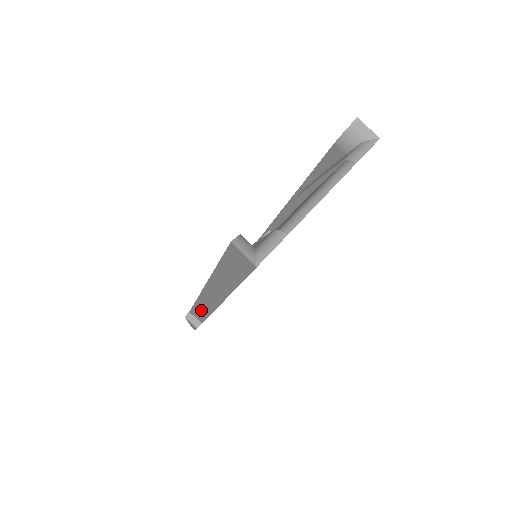
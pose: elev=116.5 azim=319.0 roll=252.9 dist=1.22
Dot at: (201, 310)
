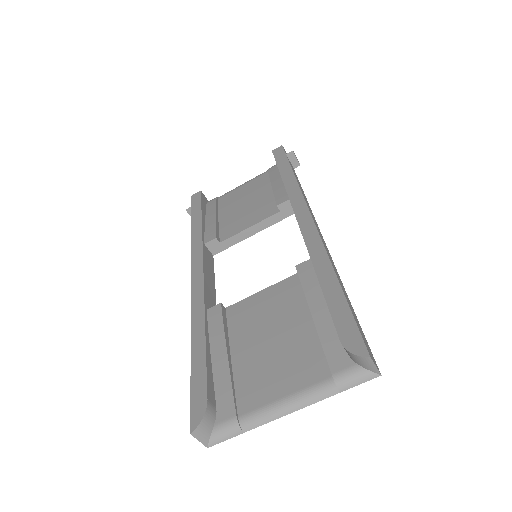
Dot at: occluded
